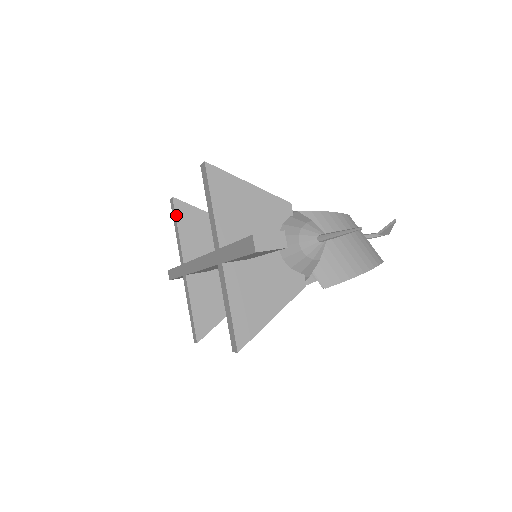
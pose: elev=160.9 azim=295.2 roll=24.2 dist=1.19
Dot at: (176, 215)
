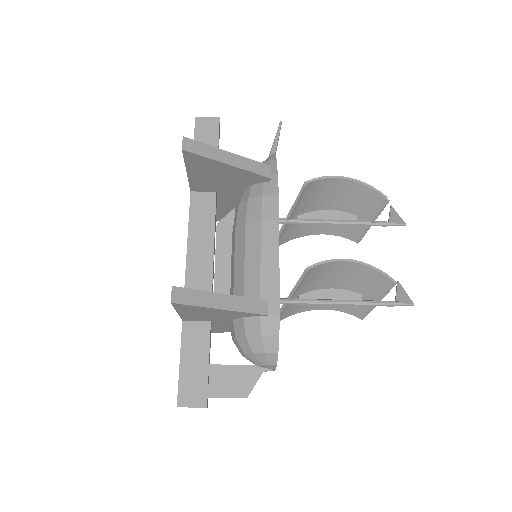
Dot at: occluded
